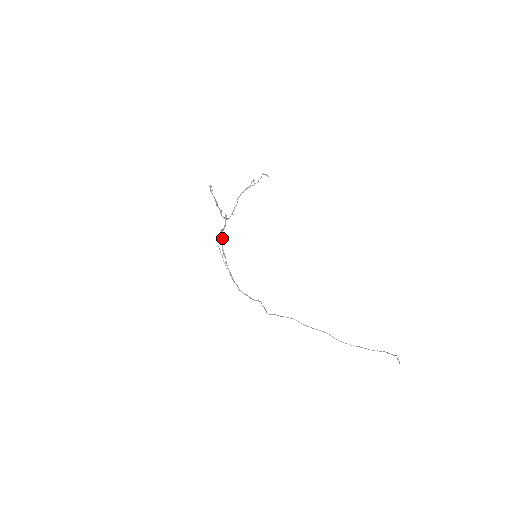
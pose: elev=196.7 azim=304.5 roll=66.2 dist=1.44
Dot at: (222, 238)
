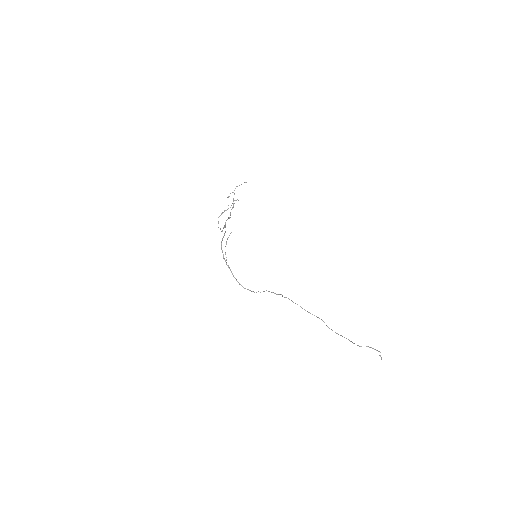
Dot at: (221, 245)
